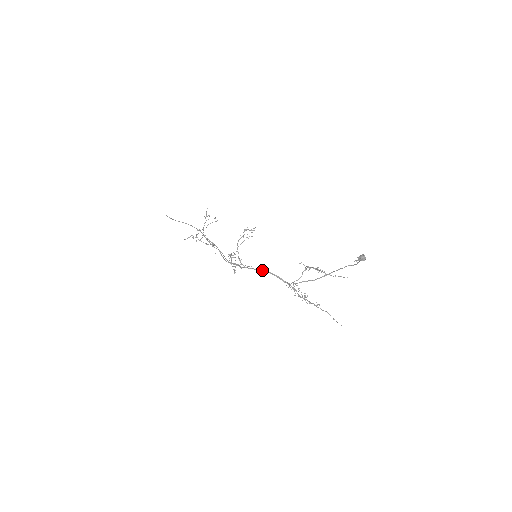
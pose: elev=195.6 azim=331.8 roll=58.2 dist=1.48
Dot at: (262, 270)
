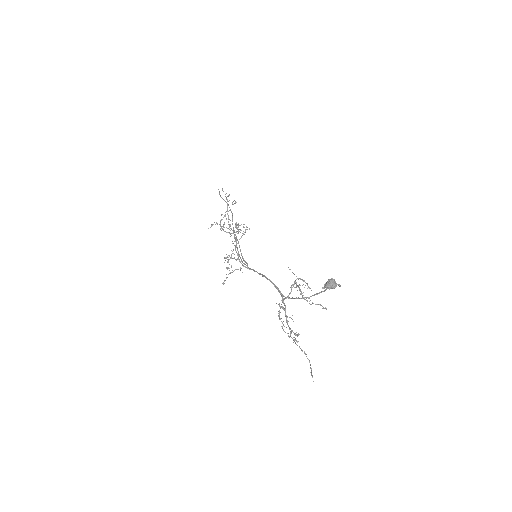
Dot at: (262, 275)
